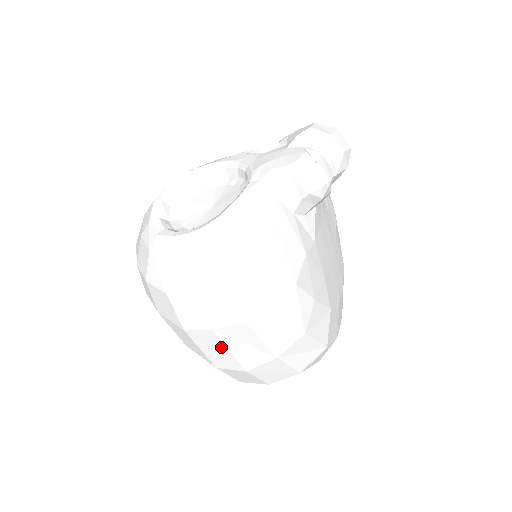
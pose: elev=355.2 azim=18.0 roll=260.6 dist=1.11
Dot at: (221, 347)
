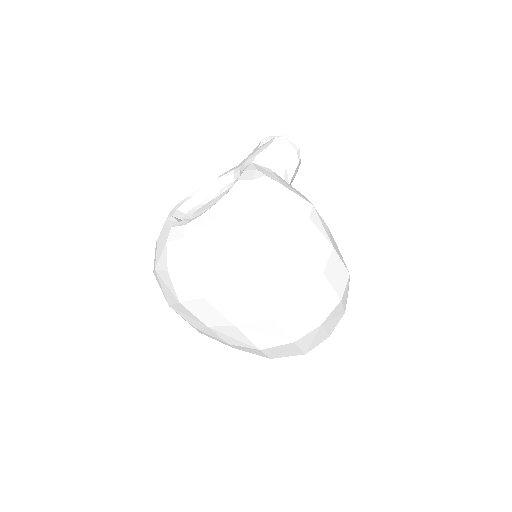
Dot at: (276, 280)
